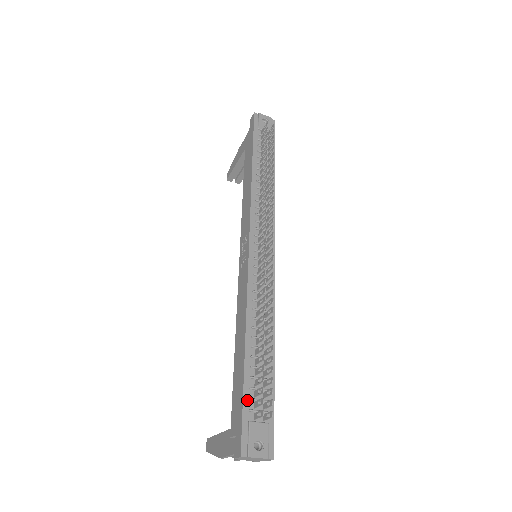
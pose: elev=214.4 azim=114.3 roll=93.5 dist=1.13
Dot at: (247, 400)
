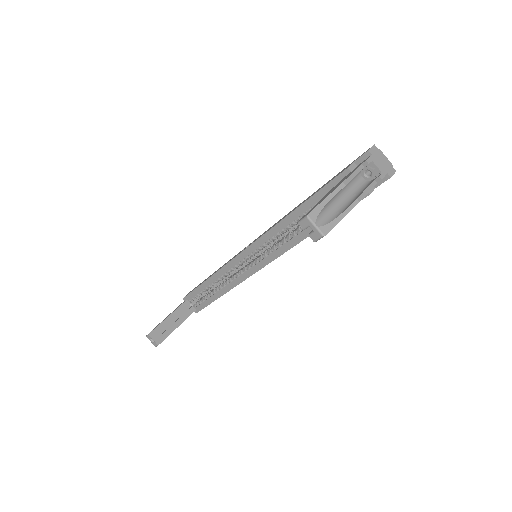
Dot at: occluded
